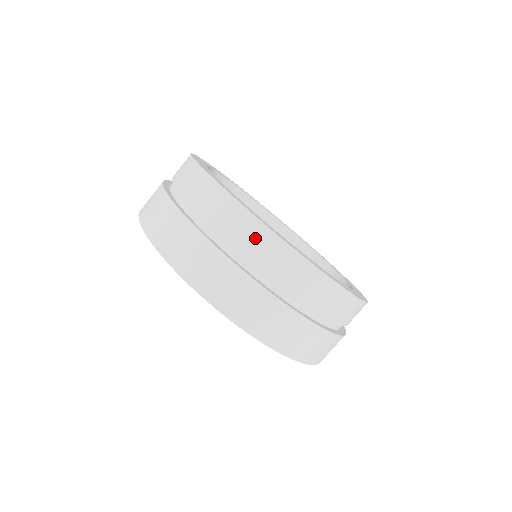
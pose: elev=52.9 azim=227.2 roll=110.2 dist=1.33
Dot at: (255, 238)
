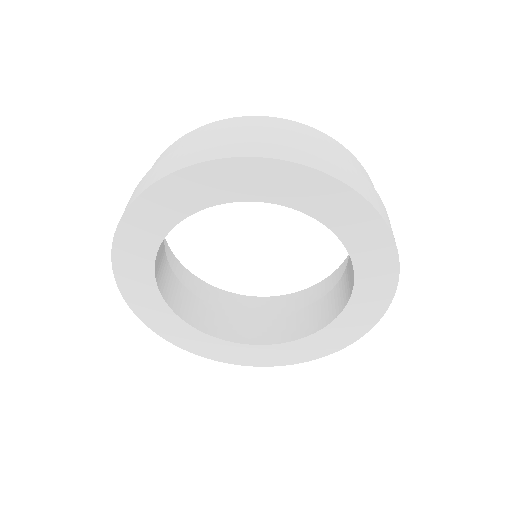
Dot at: (204, 132)
